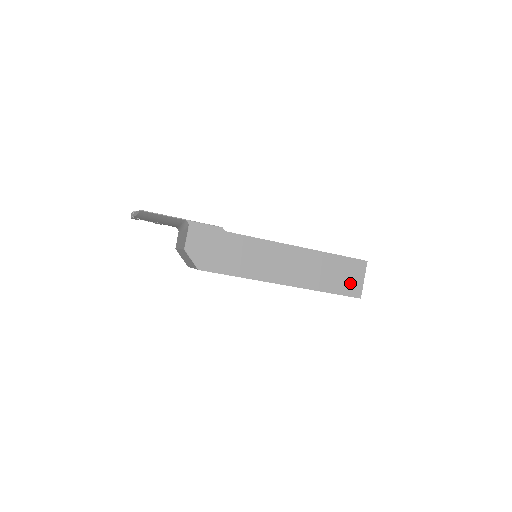
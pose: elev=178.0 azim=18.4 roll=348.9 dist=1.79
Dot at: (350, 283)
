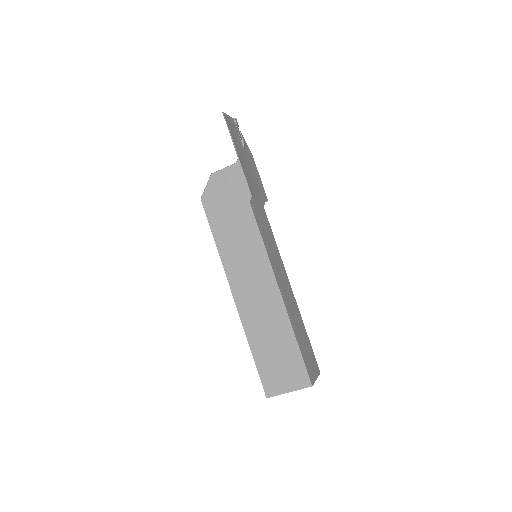
Dot at: (276, 375)
